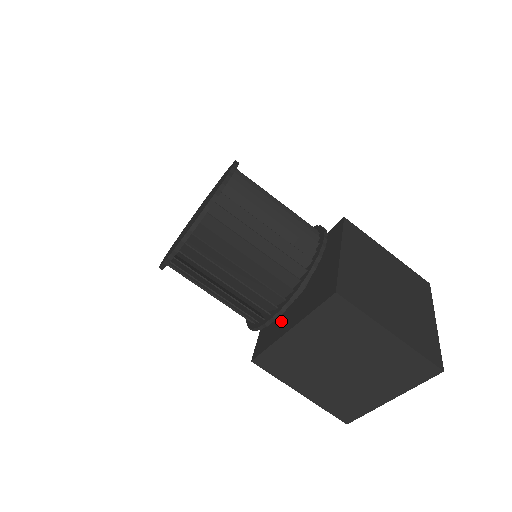
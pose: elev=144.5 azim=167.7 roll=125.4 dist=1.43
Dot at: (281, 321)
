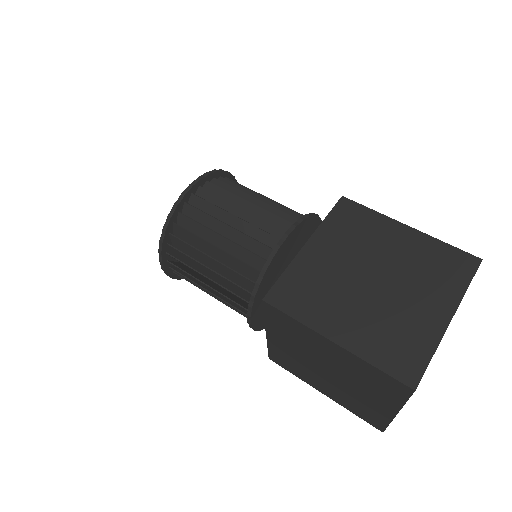
Dot at: occluded
